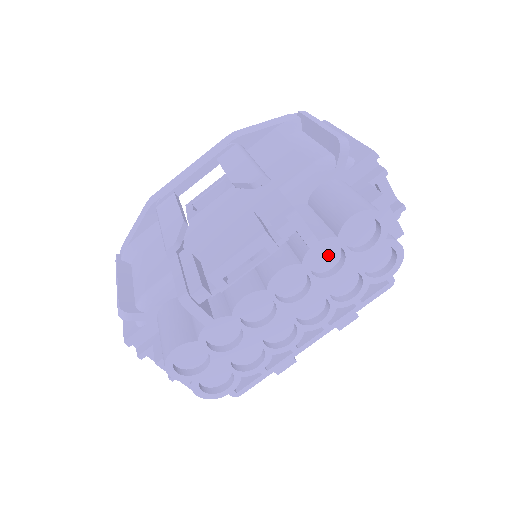
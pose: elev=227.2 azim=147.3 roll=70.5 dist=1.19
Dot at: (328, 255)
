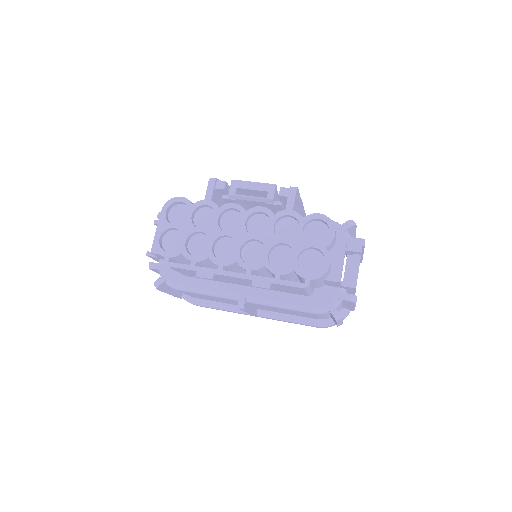
Dot at: (290, 231)
